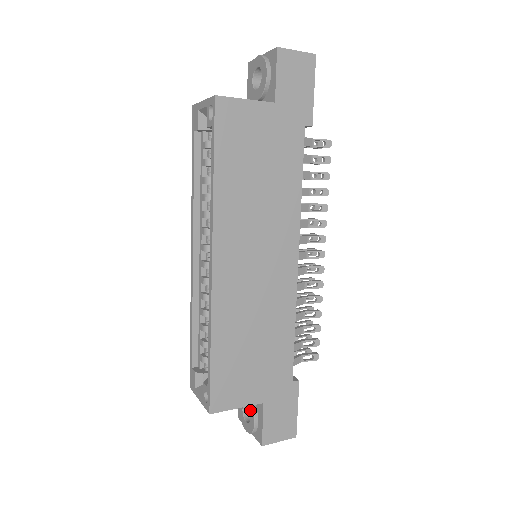
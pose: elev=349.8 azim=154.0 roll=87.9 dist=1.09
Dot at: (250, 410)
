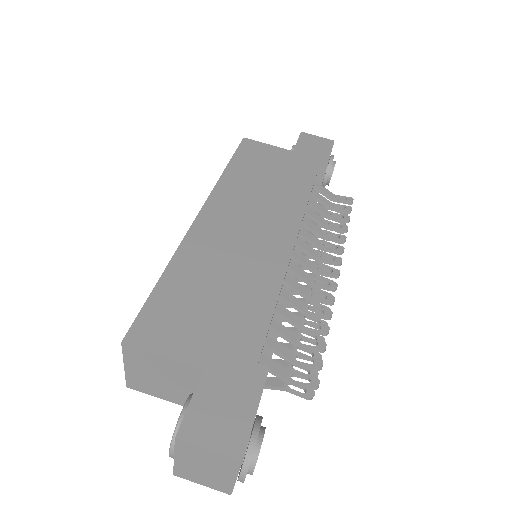
Dot at: occluded
